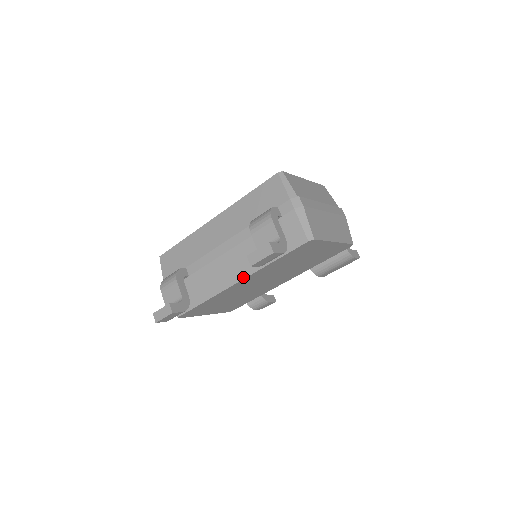
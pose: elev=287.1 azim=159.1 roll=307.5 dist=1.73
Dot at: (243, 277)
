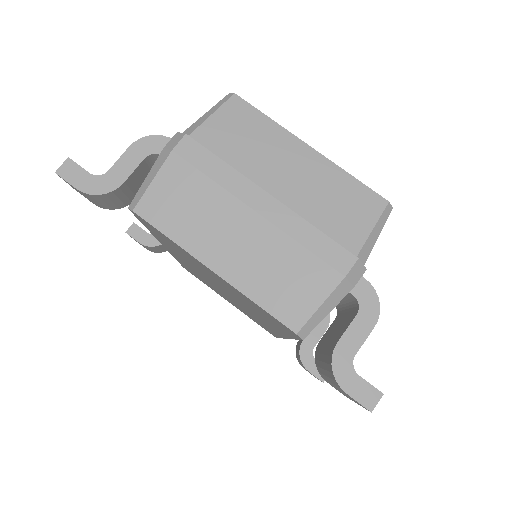
Dot at: occluded
